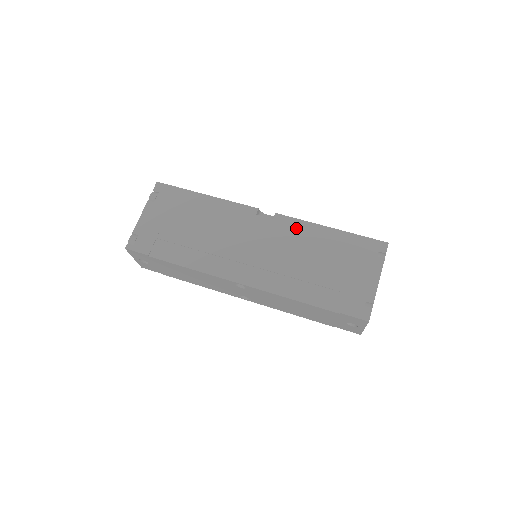
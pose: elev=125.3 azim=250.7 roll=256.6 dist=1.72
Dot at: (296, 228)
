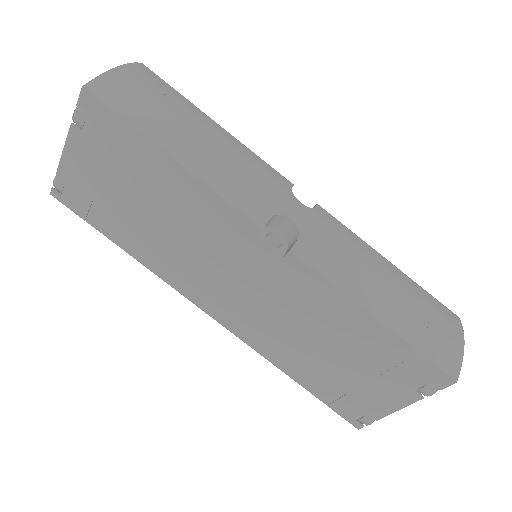
Dot at: (315, 291)
